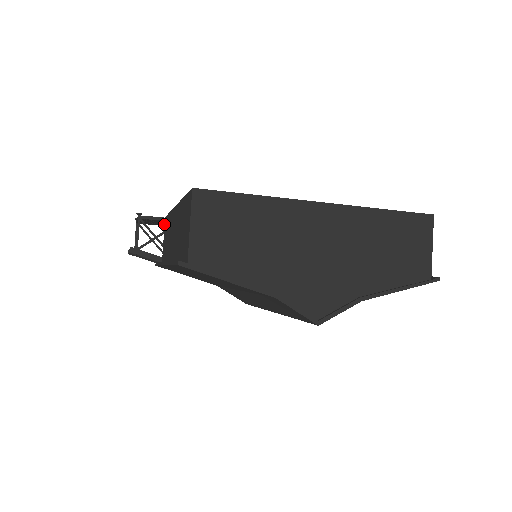
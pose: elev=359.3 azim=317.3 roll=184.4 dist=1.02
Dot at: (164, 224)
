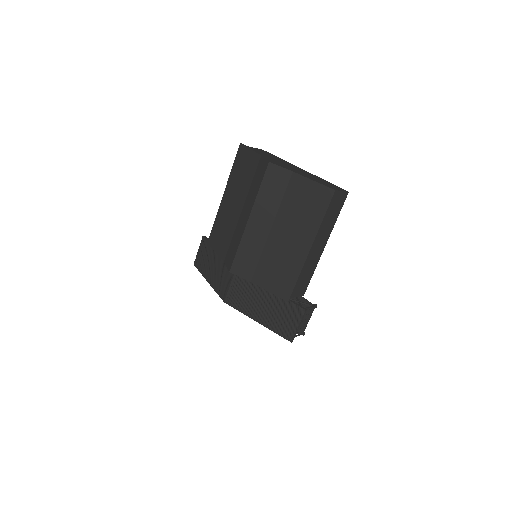
Dot at: occluded
